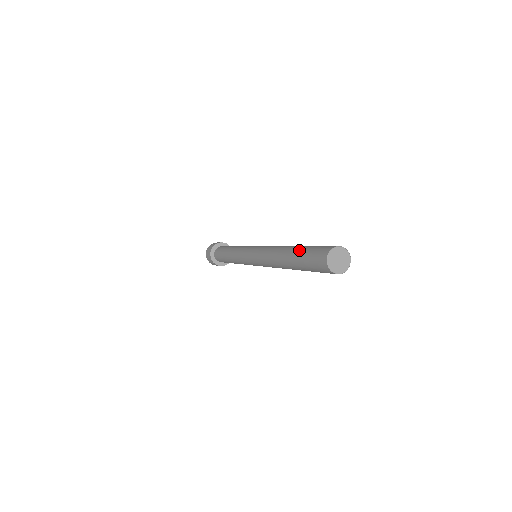
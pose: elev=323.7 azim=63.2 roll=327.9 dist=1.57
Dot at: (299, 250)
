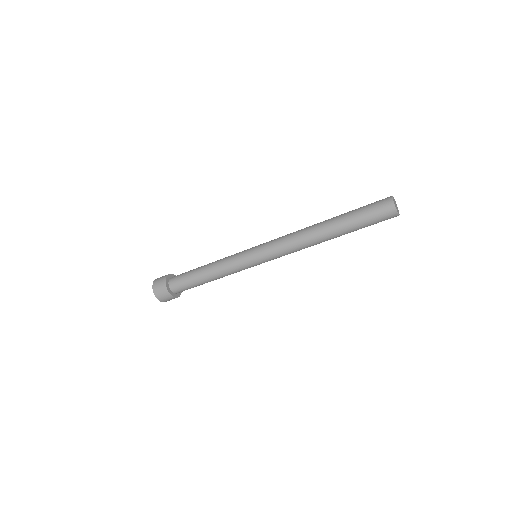
Dot at: (347, 215)
